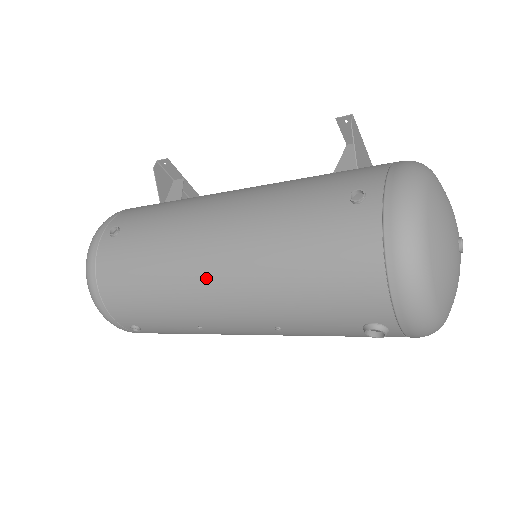
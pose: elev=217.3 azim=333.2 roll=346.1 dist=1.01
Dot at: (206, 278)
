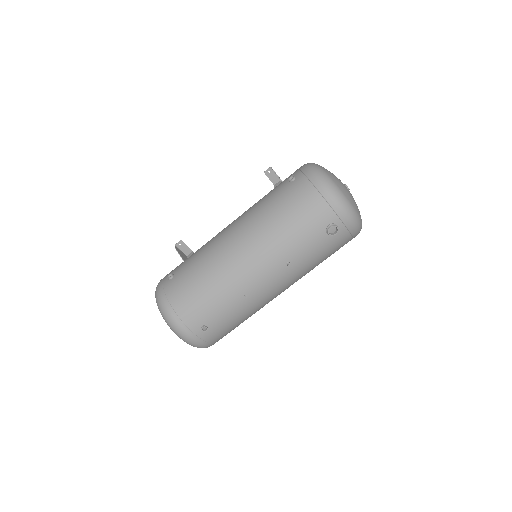
Dot at: (239, 255)
